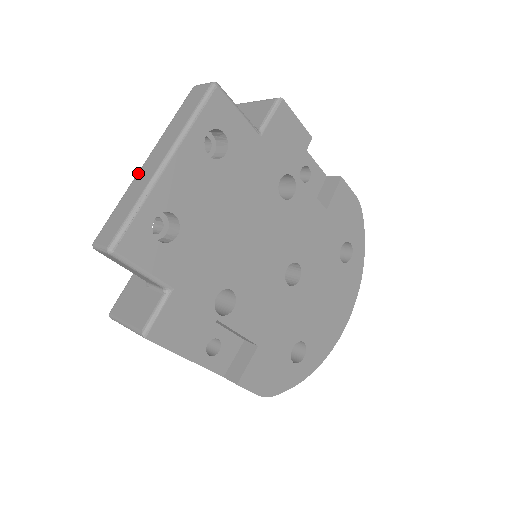
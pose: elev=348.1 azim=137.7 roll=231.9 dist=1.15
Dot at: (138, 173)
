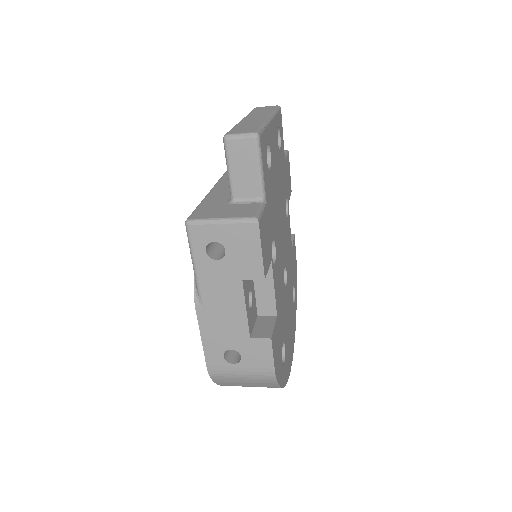
Dot at: (242, 120)
